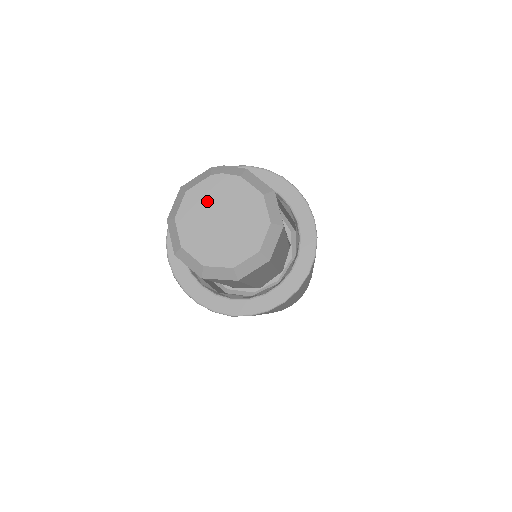
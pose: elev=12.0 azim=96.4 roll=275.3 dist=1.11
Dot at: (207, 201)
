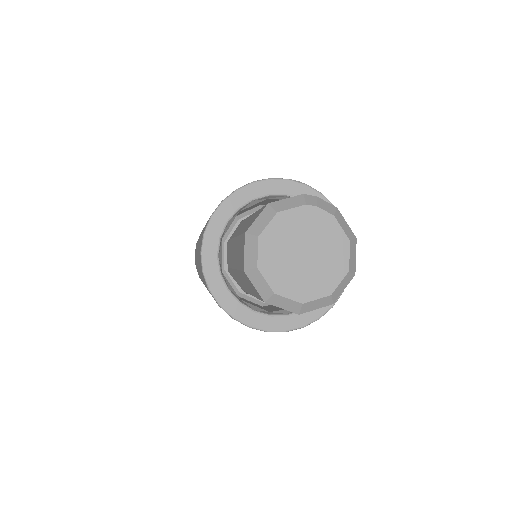
Dot at: (295, 230)
